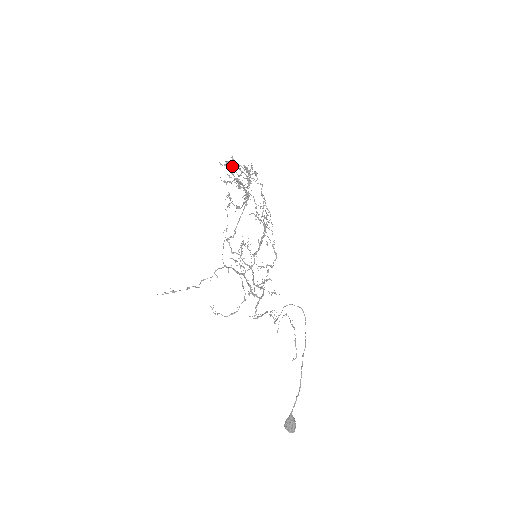
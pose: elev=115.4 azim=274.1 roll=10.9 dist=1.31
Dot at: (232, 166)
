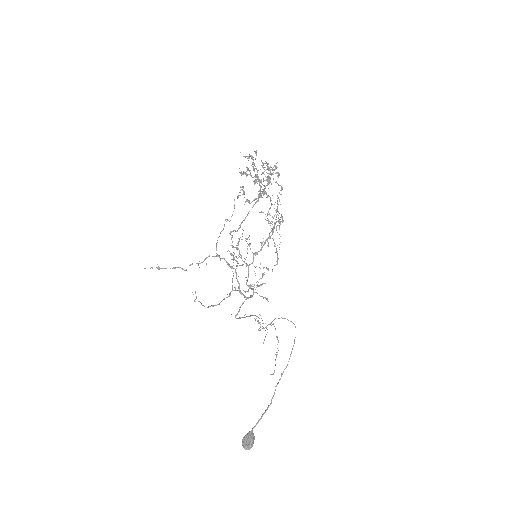
Dot at: (253, 160)
